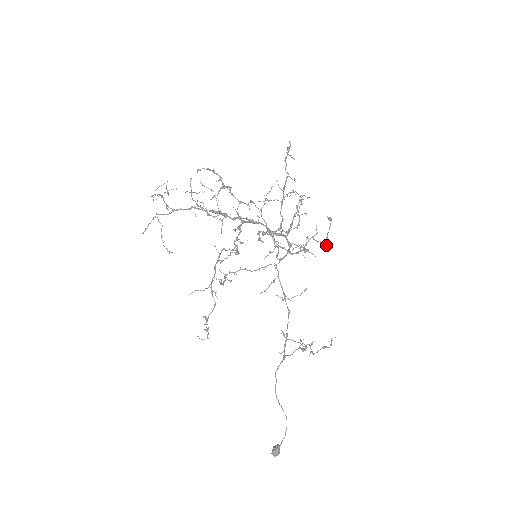
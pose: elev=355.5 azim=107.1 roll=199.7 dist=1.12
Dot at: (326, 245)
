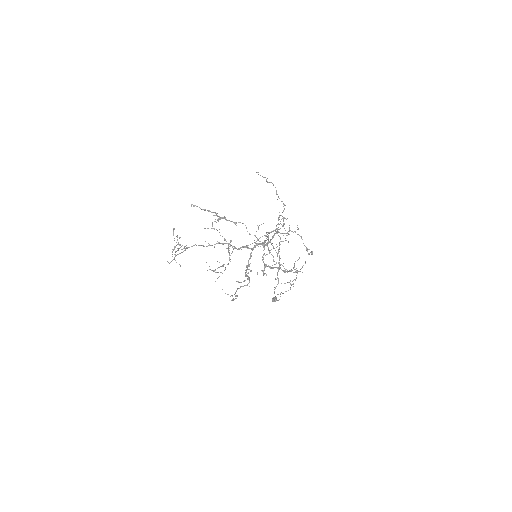
Dot at: (307, 251)
